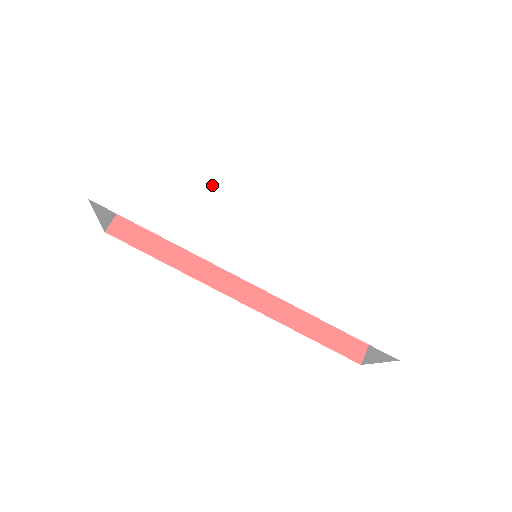
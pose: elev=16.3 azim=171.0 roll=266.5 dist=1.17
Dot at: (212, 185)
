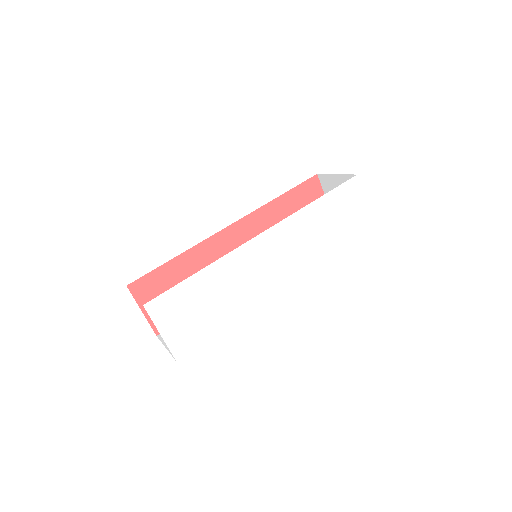
Dot at: (217, 273)
